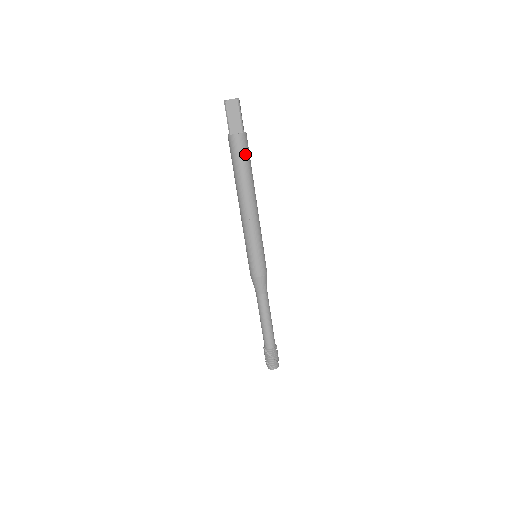
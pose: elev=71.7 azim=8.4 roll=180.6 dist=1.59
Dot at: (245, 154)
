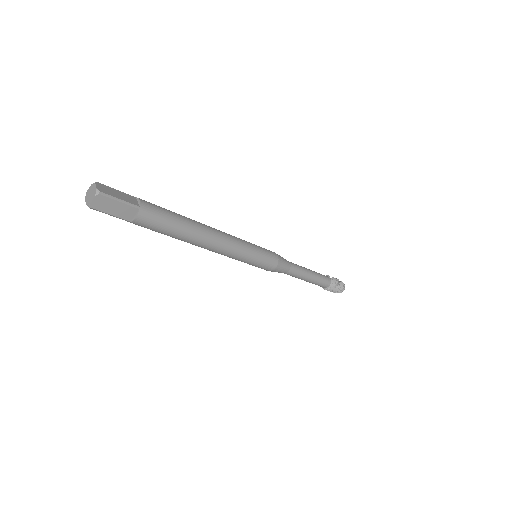
Dot at: (153, 230)
